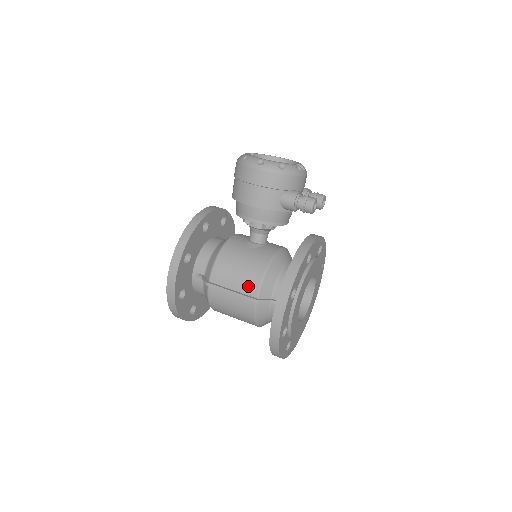
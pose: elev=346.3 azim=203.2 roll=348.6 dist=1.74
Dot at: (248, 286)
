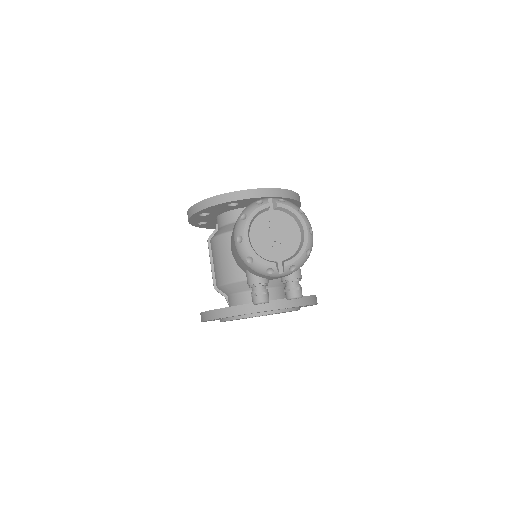
Dot at: (217, 275)
